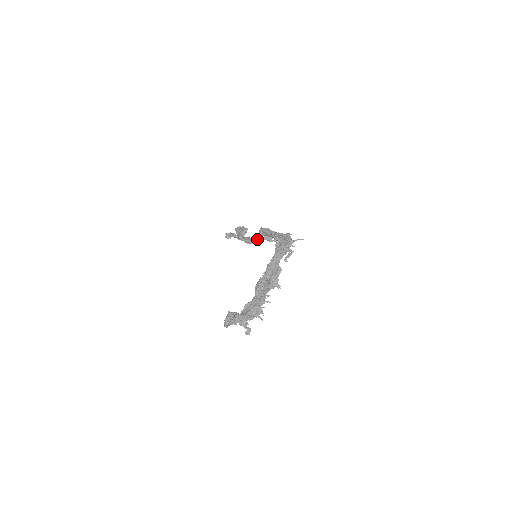
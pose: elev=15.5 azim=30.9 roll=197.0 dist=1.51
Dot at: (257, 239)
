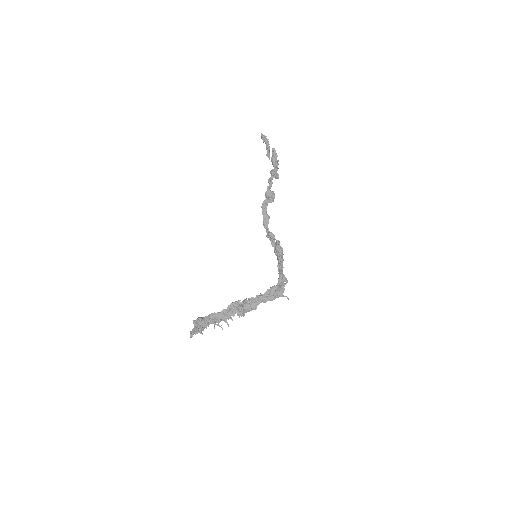
Dot at: (271, 236)
